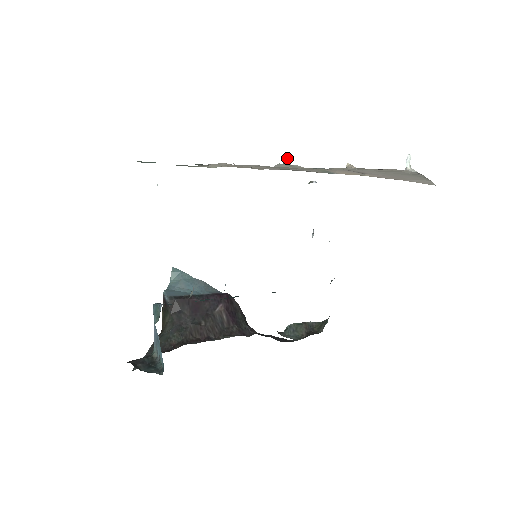
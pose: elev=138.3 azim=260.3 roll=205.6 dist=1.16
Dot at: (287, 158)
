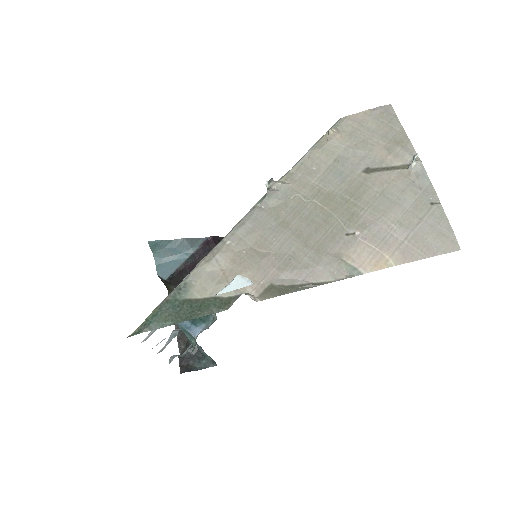
Dot at: (269, 180)
